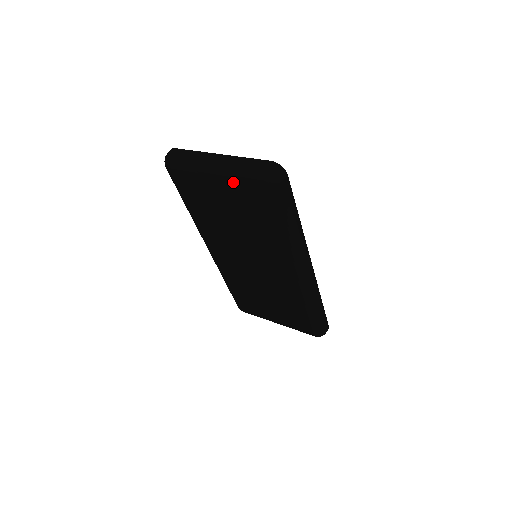
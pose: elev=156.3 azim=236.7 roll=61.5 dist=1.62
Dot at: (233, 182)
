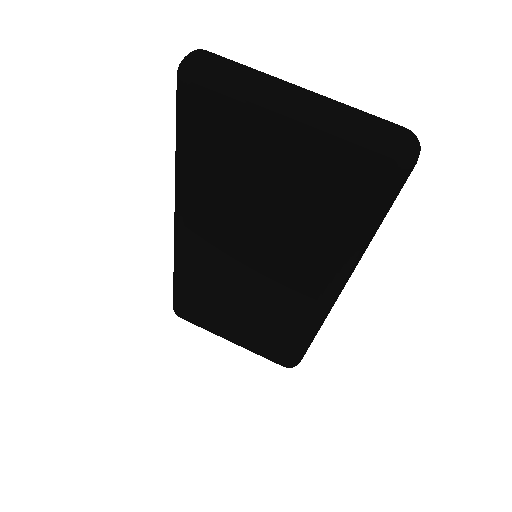
Dot at: (322, 144)
